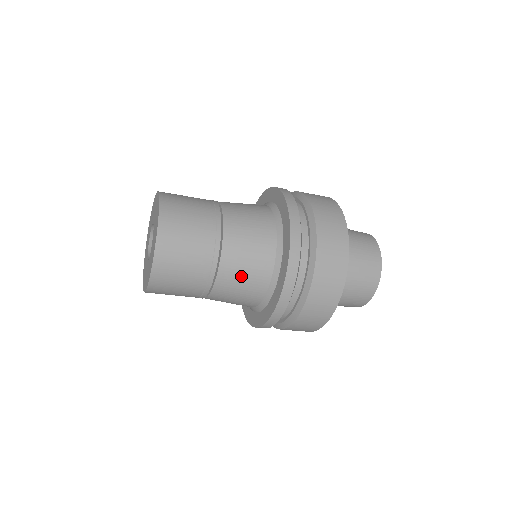
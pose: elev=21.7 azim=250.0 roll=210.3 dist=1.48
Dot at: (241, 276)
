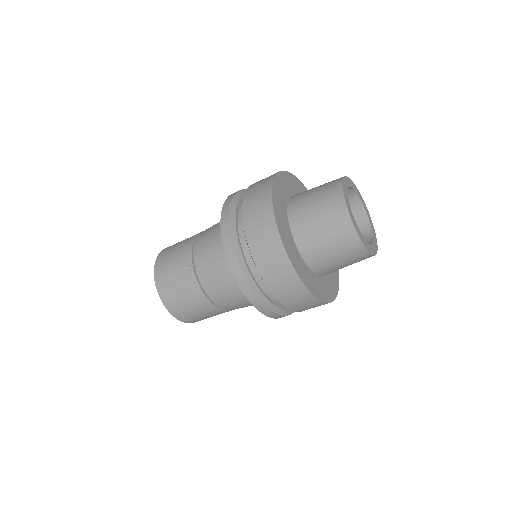
Dot at: (237, 303)
